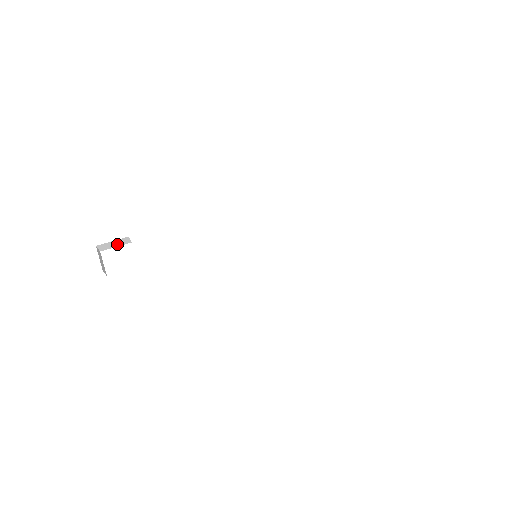
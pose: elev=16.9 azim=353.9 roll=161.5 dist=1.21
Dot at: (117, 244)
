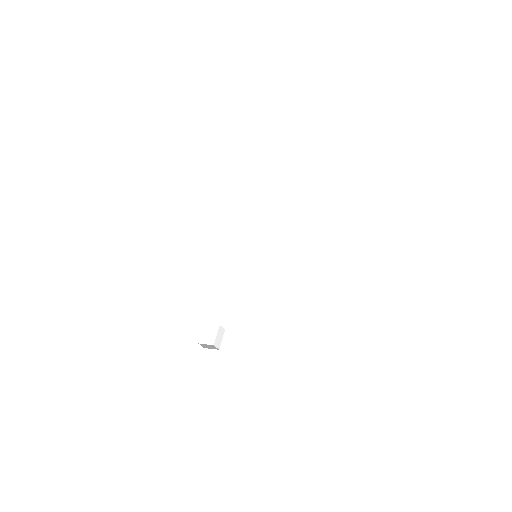
Dot at: occluded
